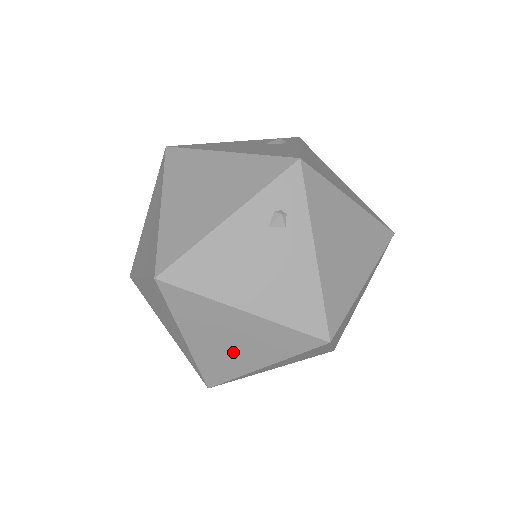
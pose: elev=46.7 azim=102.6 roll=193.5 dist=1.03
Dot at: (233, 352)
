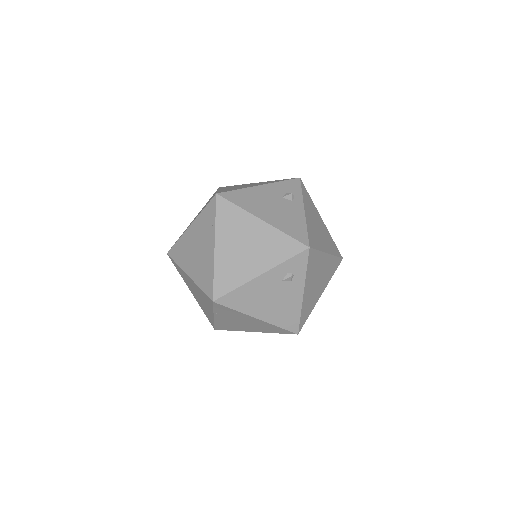
Dot at: (241, 325)
